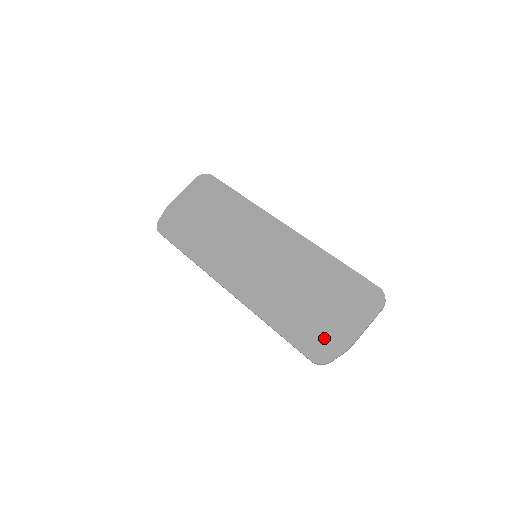
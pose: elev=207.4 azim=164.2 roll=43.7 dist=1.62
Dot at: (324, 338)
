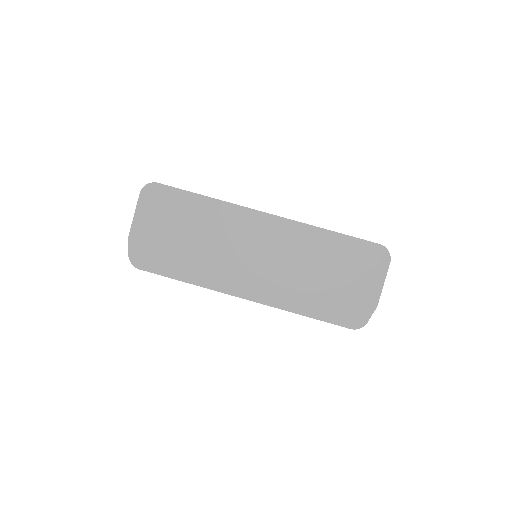
Dot at: (354, 307)
